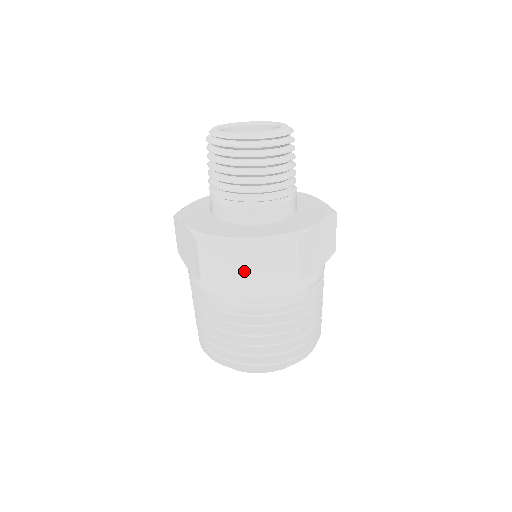
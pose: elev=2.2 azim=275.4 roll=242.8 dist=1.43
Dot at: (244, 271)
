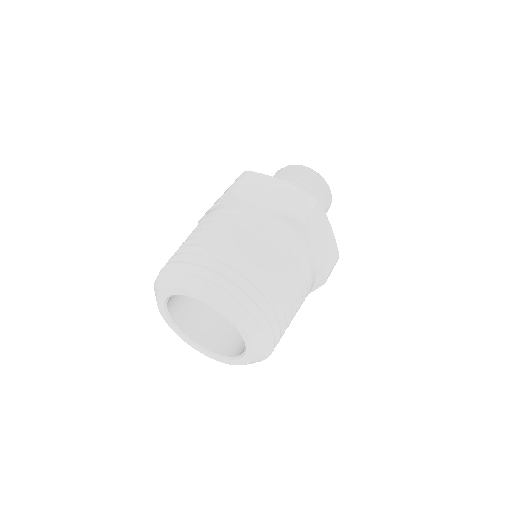
Dot at: occluded
